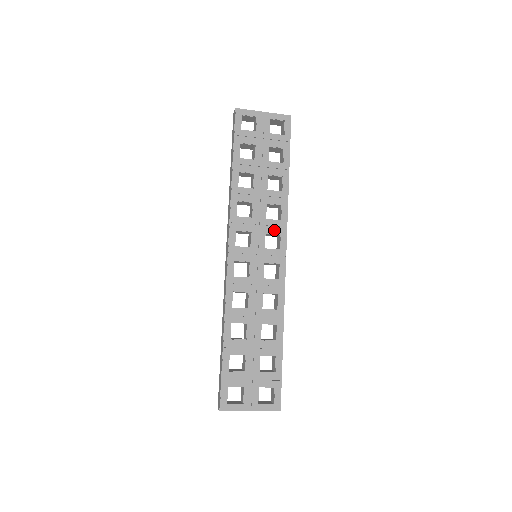
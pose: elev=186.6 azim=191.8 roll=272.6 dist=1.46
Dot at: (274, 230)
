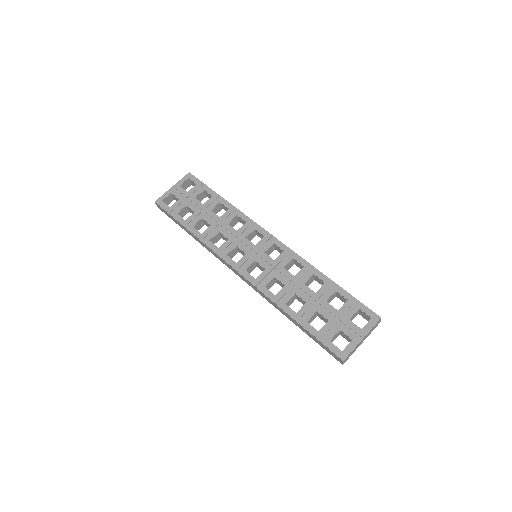
Dot at: (248, 231)
